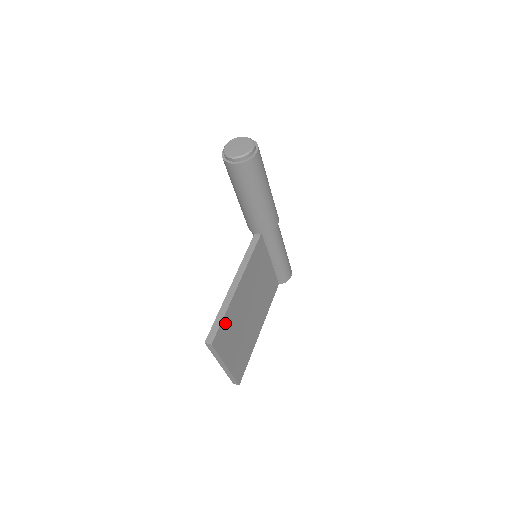
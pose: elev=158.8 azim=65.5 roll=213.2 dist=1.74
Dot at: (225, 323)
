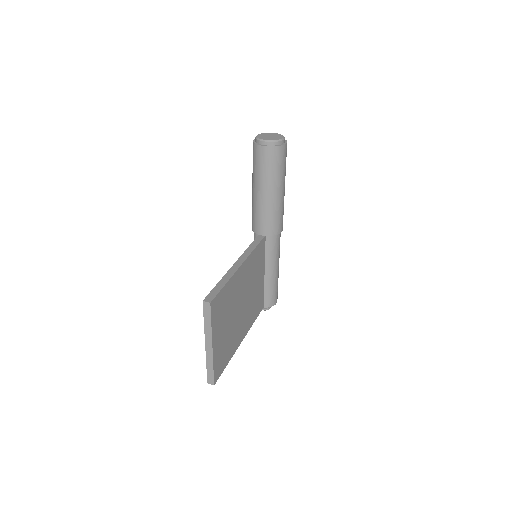
Dot at: (224, 293)
